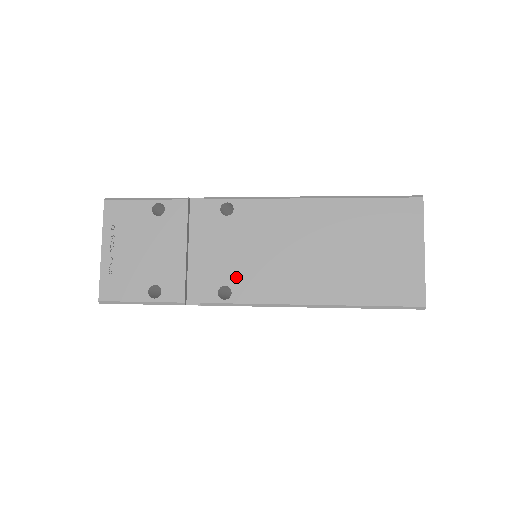
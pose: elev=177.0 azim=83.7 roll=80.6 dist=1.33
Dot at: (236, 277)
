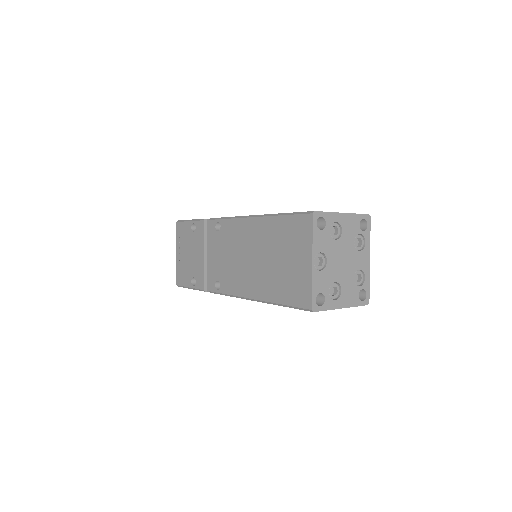
Dot at: (222, 275)
